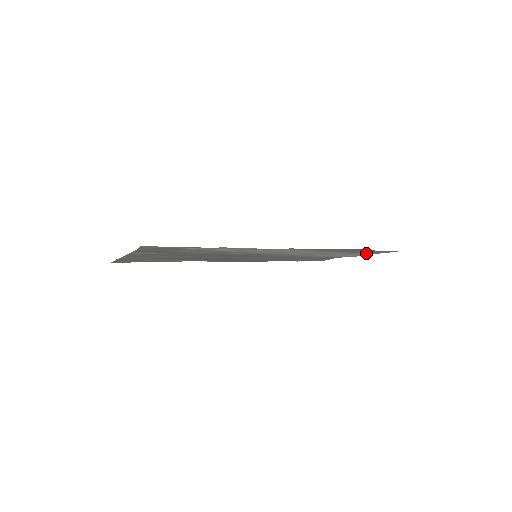
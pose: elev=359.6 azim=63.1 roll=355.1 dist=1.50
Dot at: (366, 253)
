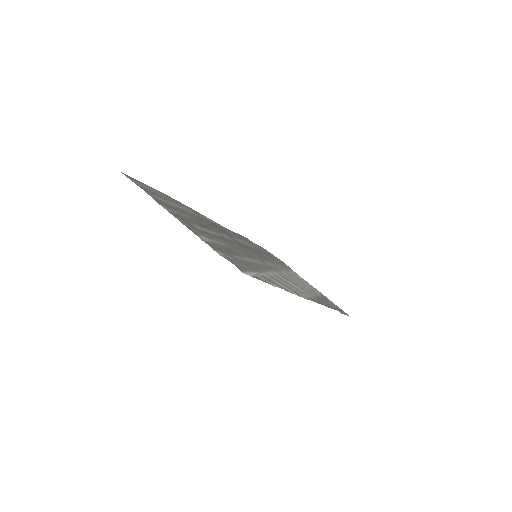
Dot at: (322, 296)
